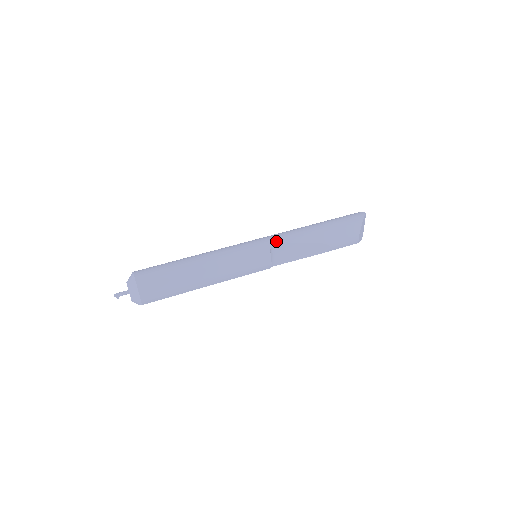
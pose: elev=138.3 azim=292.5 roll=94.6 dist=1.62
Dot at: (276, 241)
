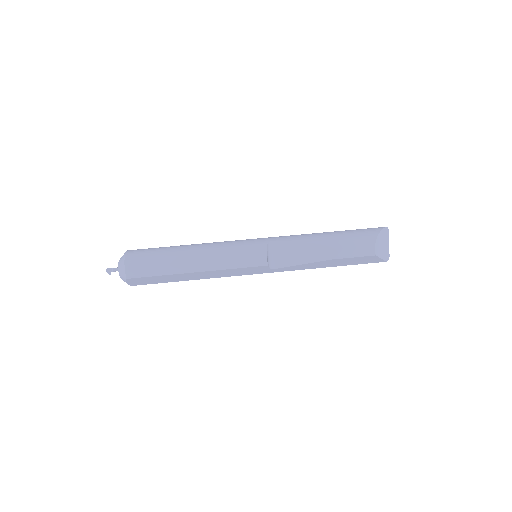
Dot at: (276, 238)
